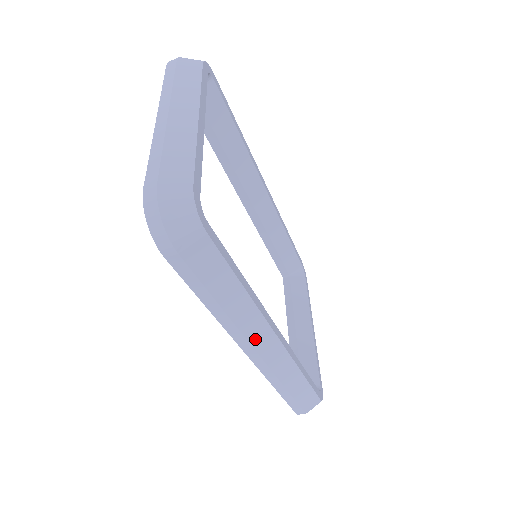
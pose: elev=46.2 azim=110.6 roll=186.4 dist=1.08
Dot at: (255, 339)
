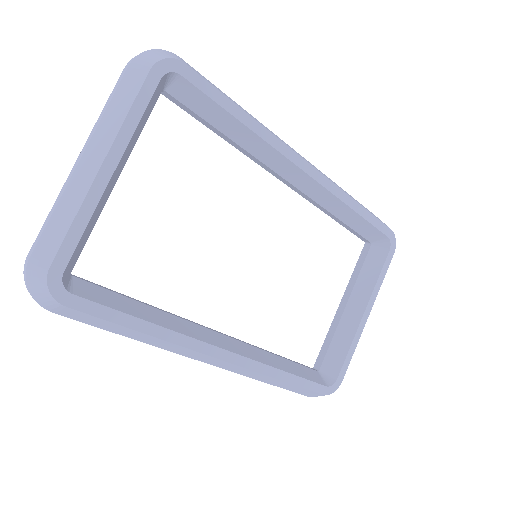
Dot at: (192, 356)
